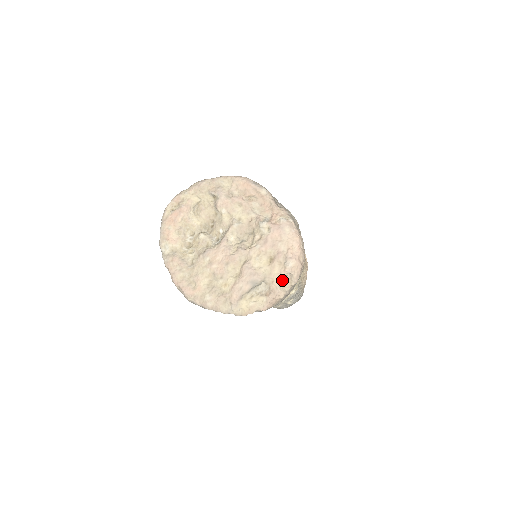
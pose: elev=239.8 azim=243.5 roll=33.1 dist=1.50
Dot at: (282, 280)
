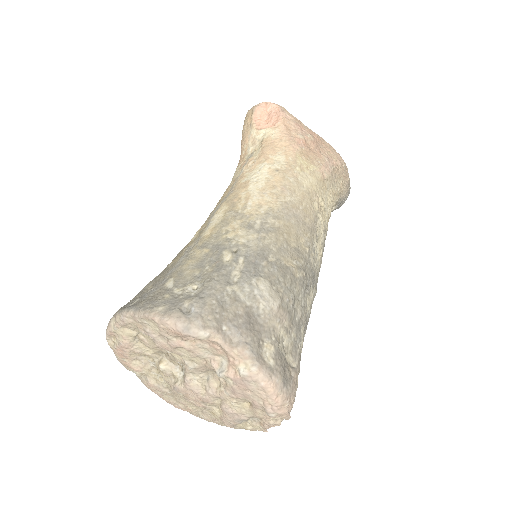
Dot at: (271, 418)
